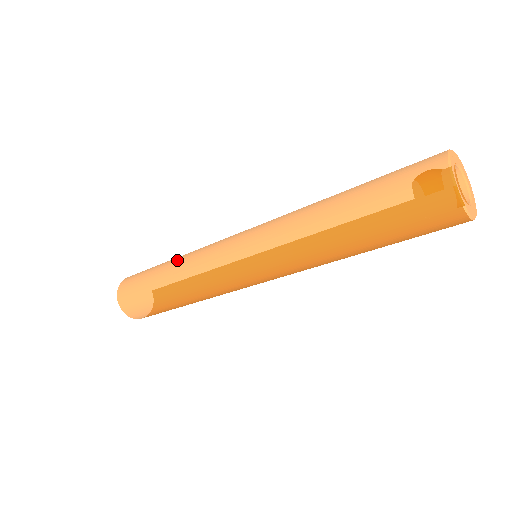
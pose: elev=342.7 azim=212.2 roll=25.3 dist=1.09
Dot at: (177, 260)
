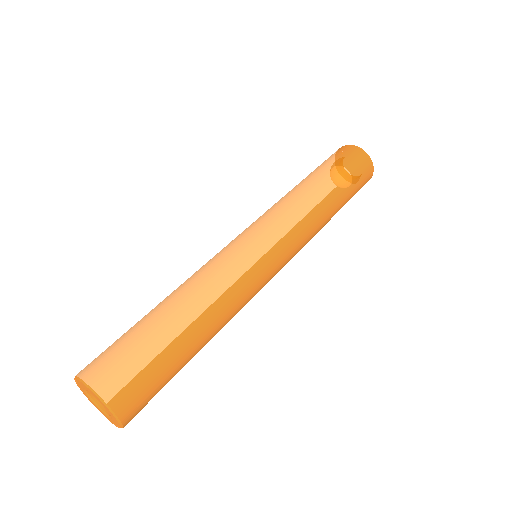
Dot at: (175, 290)
